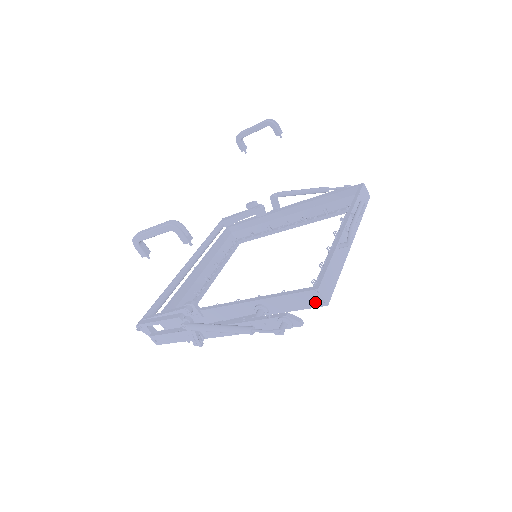
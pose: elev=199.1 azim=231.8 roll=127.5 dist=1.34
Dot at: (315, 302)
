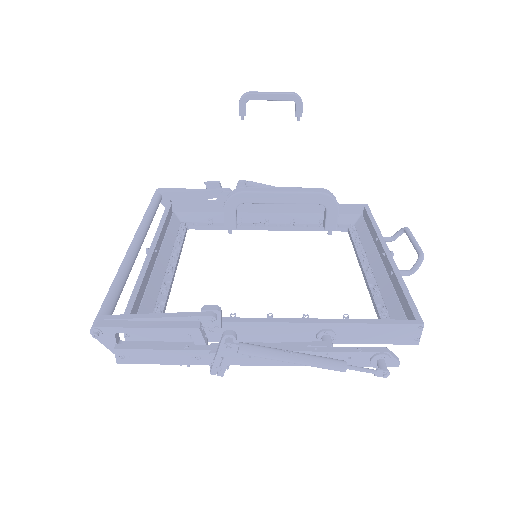
Dot at: (406, 338)
